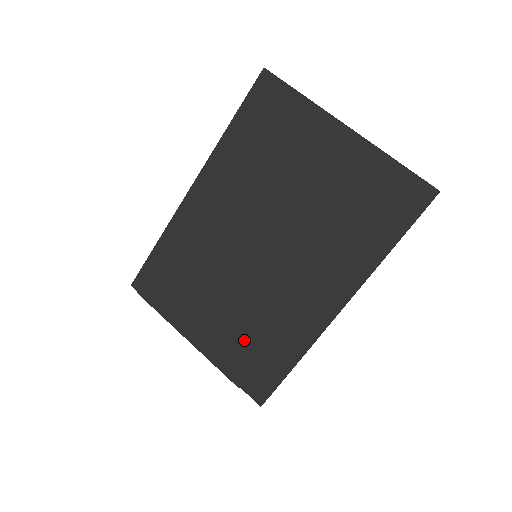
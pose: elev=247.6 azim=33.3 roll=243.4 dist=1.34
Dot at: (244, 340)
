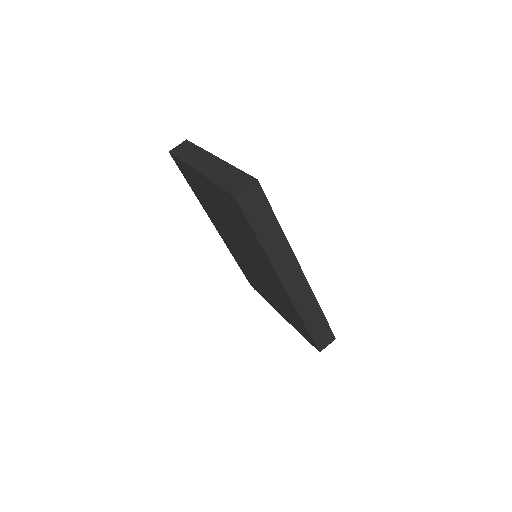
Dot at: (286, 311)
